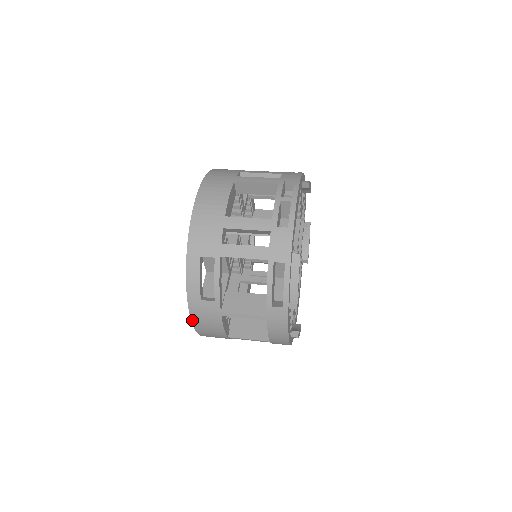
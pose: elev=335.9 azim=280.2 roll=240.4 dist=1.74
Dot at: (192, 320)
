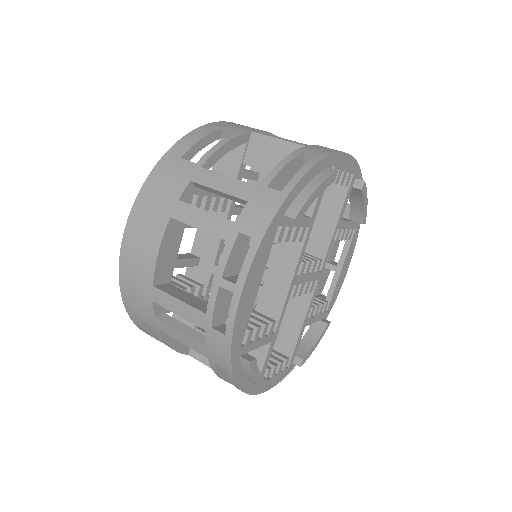
Dot at: occluded
